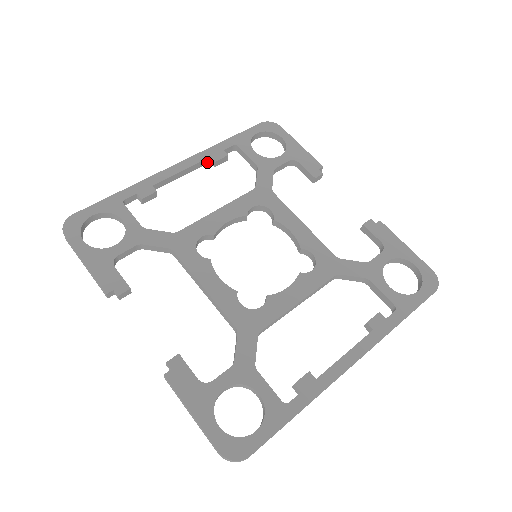
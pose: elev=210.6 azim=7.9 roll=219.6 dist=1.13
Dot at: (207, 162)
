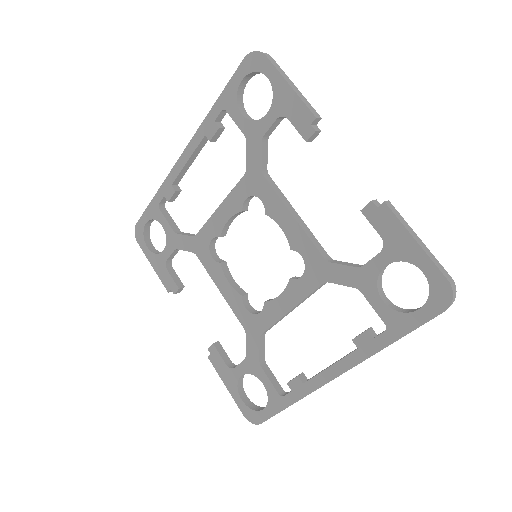
Dot at: occluded
